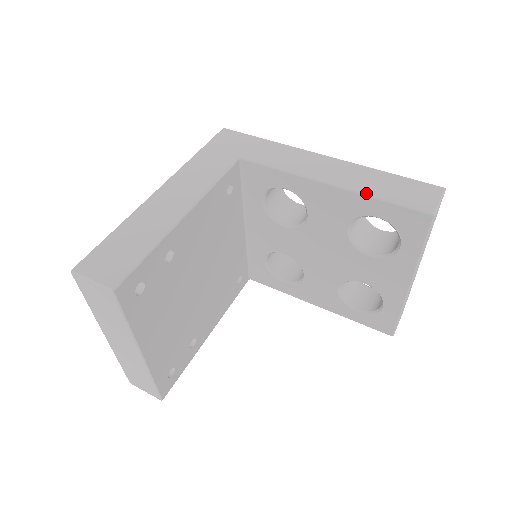
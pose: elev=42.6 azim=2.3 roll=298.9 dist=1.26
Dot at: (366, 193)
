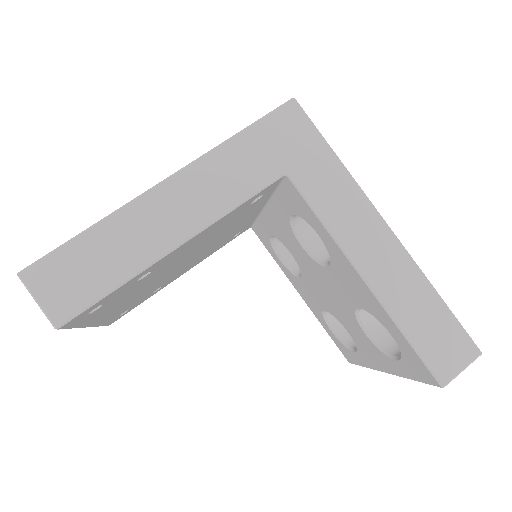
Dot at: (395, 317)
